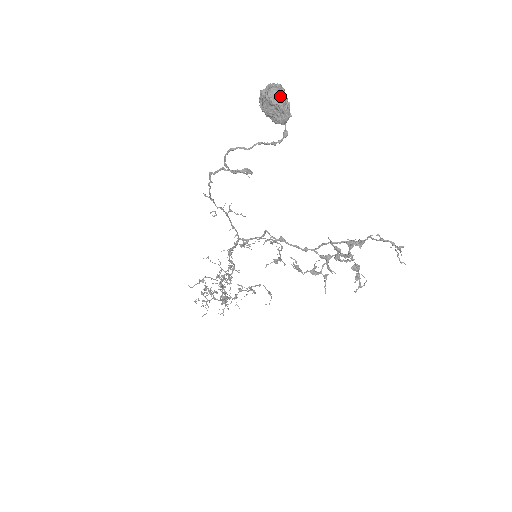
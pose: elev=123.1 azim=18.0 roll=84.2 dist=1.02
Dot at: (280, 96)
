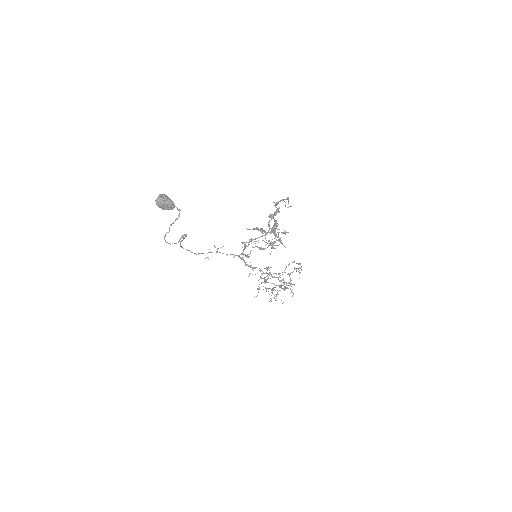
Dot at: (161, 201)
